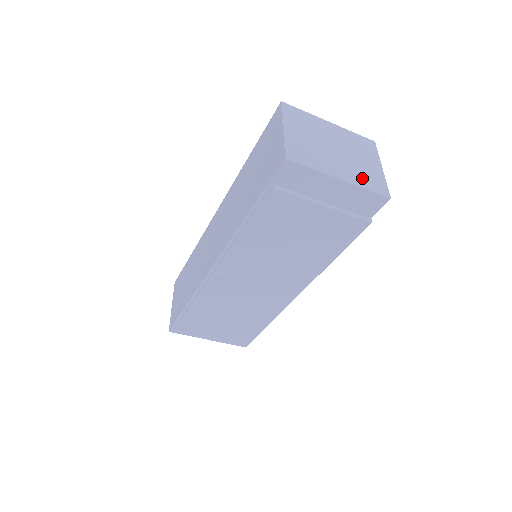
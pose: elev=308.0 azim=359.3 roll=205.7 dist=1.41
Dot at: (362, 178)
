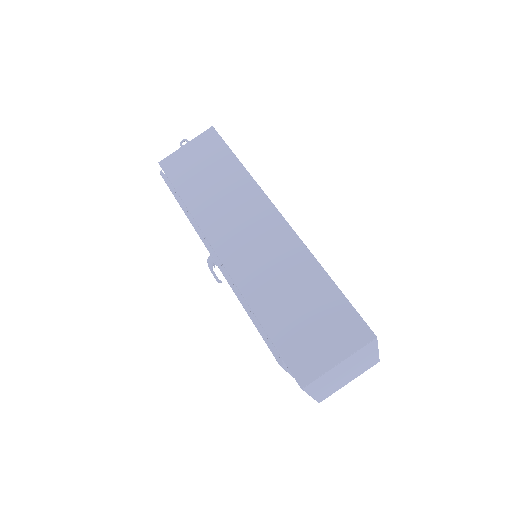
Dot at: (325, 393)
